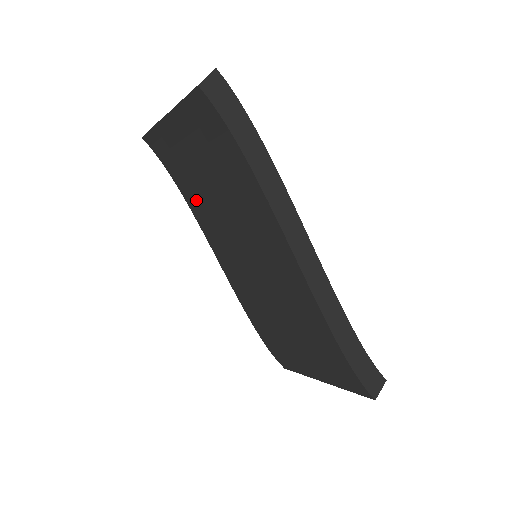
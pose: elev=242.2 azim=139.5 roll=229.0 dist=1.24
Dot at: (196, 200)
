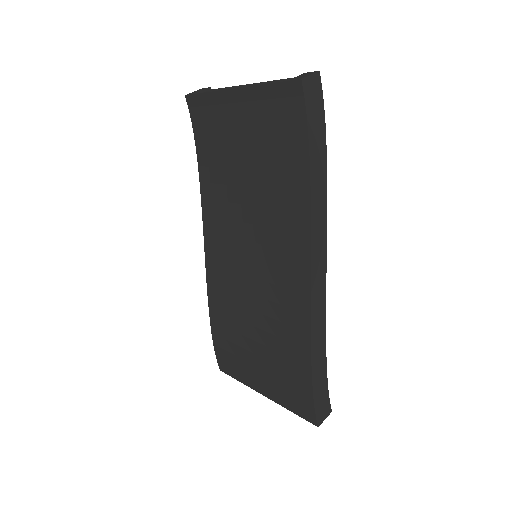
Dot at: (214, 179)
